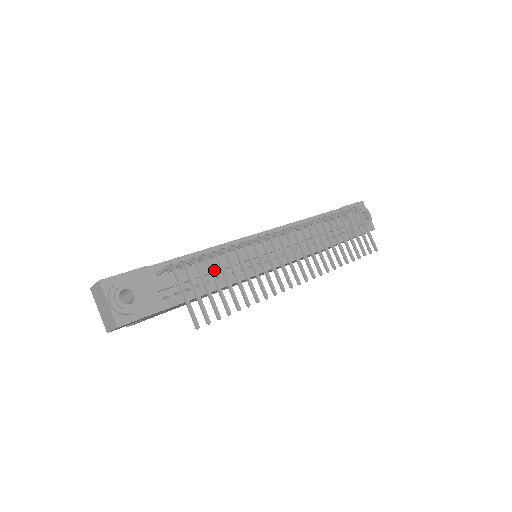
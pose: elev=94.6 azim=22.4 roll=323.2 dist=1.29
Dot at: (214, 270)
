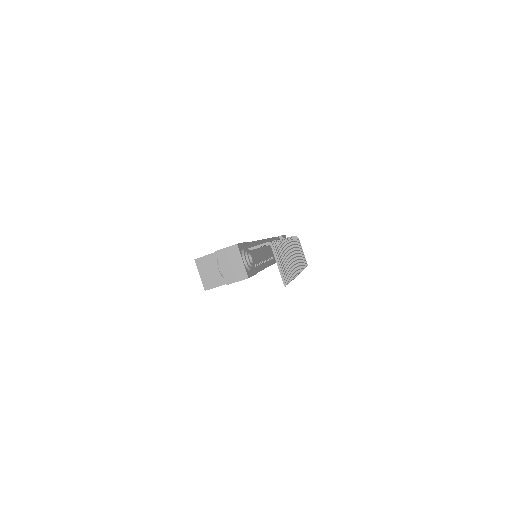
Dot at: (262, 256)
